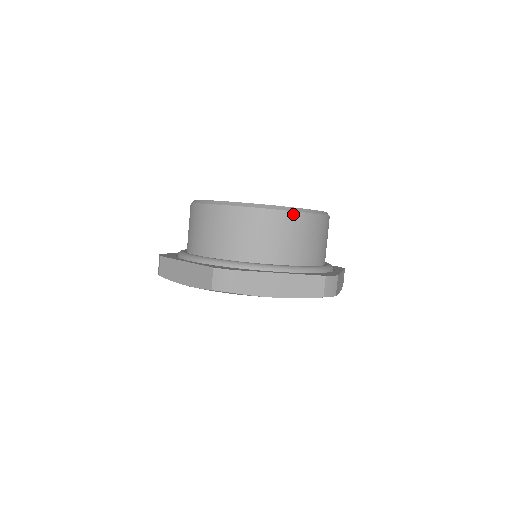
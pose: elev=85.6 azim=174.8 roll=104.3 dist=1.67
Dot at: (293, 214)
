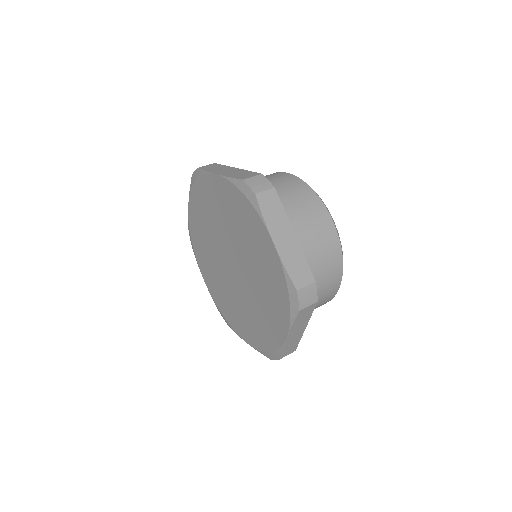
Dot at: (336, 234)
